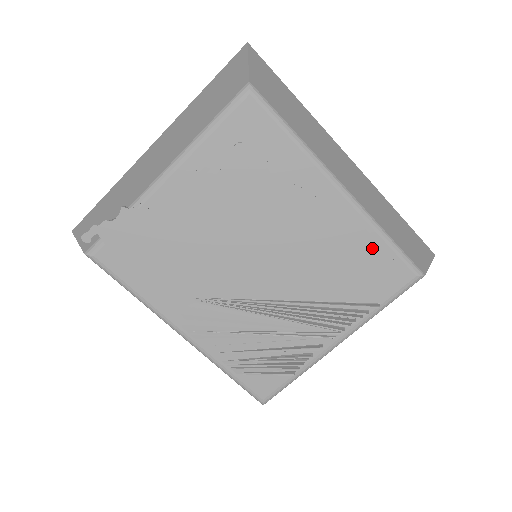
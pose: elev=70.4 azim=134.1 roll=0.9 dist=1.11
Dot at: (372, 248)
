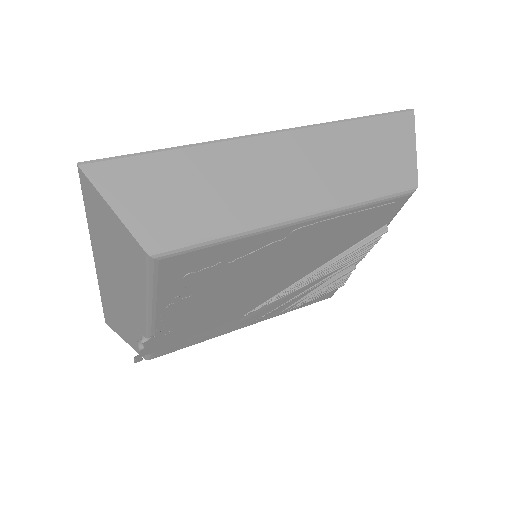
Dot at: (357, 216)
